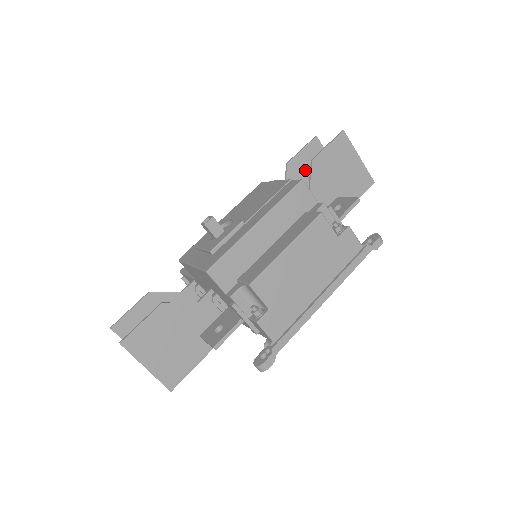
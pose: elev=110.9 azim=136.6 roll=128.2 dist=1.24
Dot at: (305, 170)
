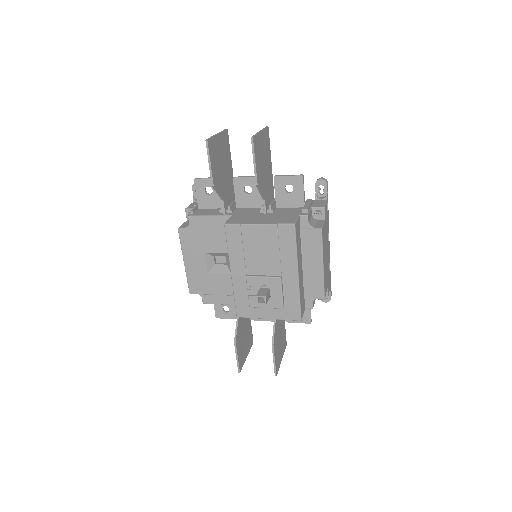
Dot at: (218, 169)
